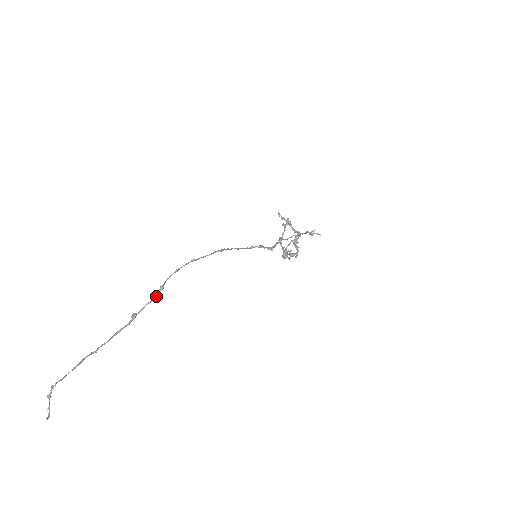
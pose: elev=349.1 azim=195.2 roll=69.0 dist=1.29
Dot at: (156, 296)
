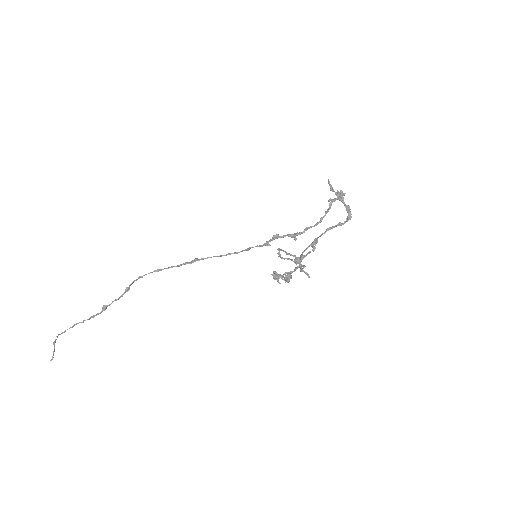
Dot at: occluded
